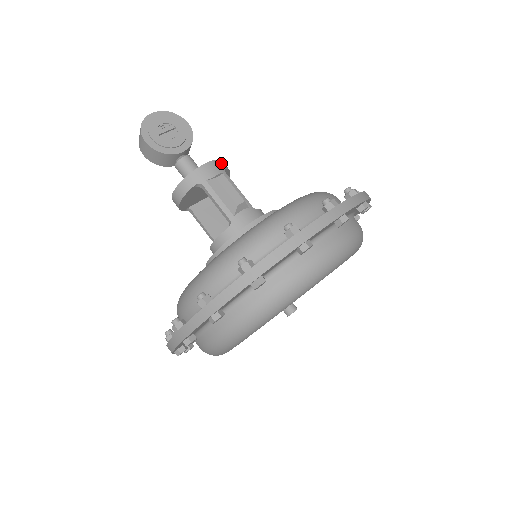
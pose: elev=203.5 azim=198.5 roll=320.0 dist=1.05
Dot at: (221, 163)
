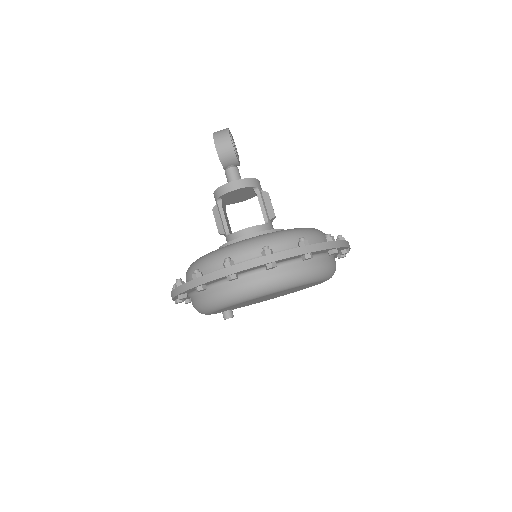
Dot at: occluded
